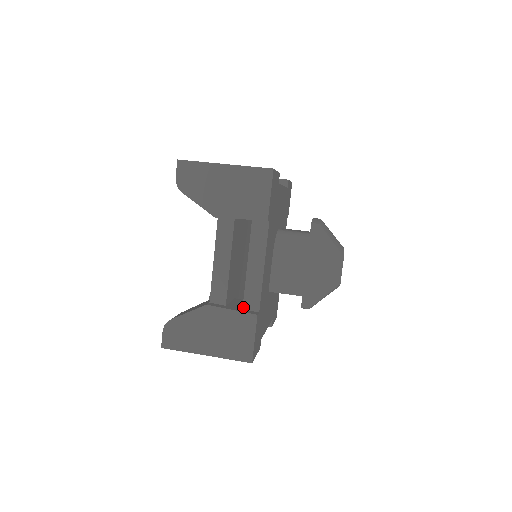
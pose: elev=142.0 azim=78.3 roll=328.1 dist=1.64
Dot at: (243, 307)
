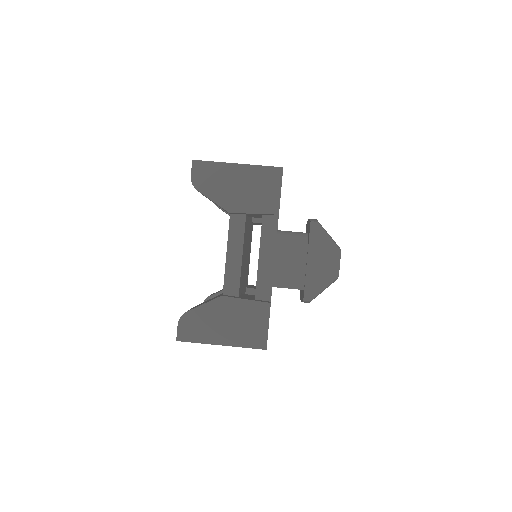
Dot at: (255, 297)
